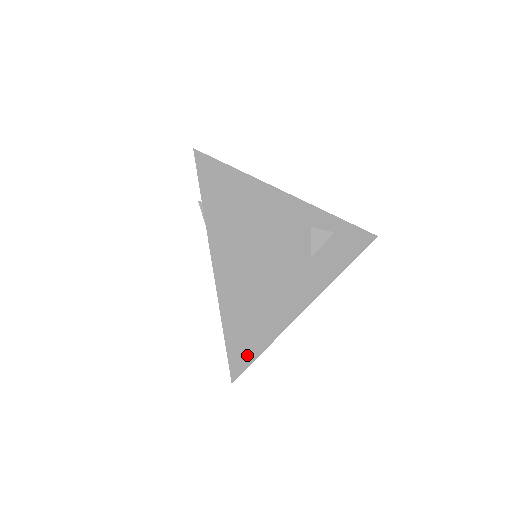
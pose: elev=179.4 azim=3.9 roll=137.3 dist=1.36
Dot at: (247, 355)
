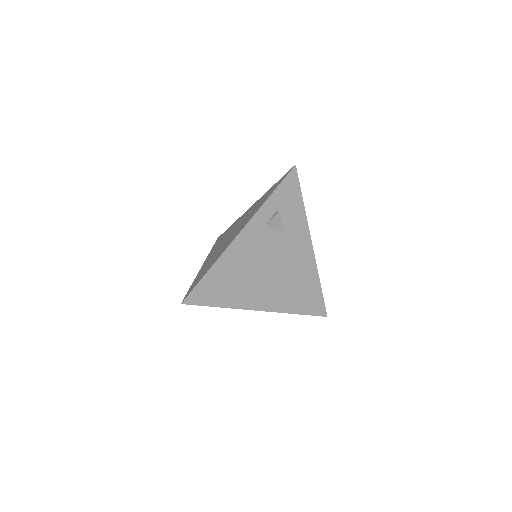
Dot at: (318, 302)
